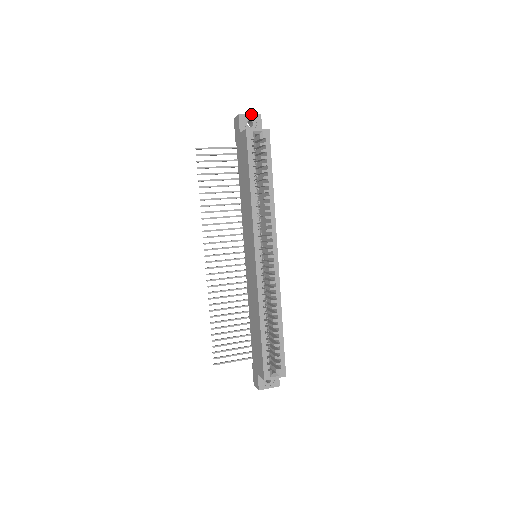
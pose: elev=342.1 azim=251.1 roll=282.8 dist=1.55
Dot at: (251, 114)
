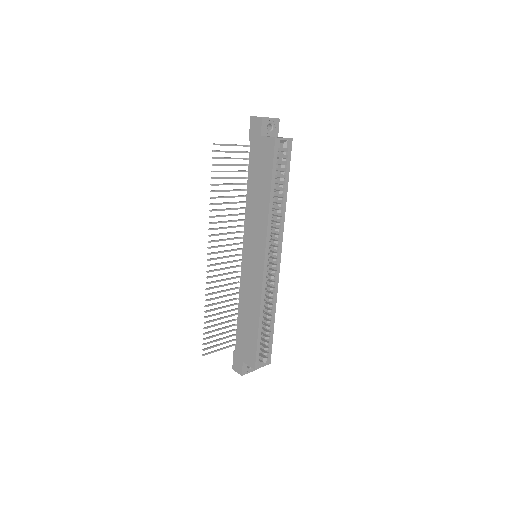
Dot at: occluded
